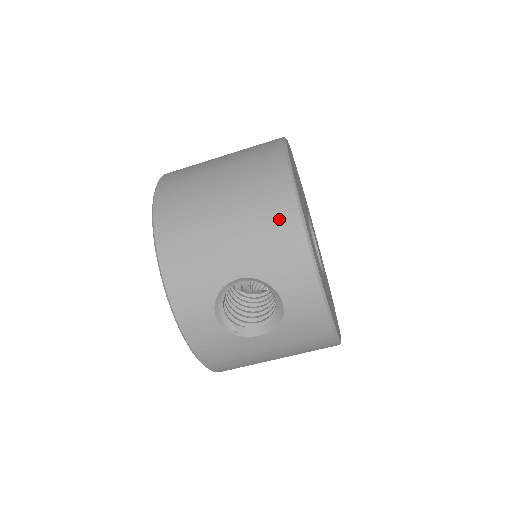
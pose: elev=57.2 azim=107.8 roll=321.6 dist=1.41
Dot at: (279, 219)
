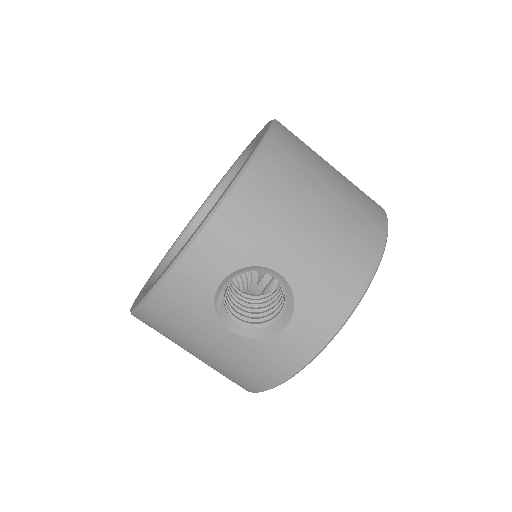
Dot at: (354, 266)
